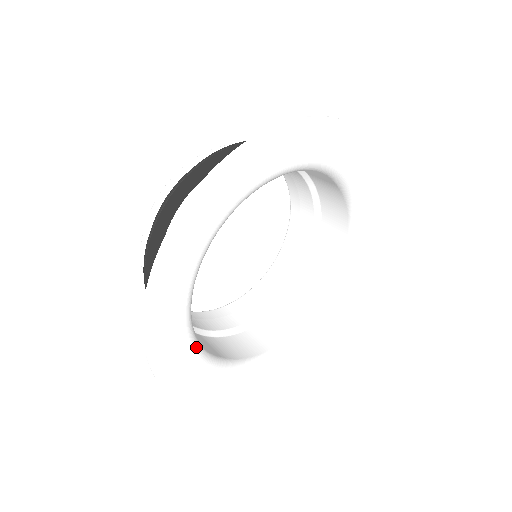
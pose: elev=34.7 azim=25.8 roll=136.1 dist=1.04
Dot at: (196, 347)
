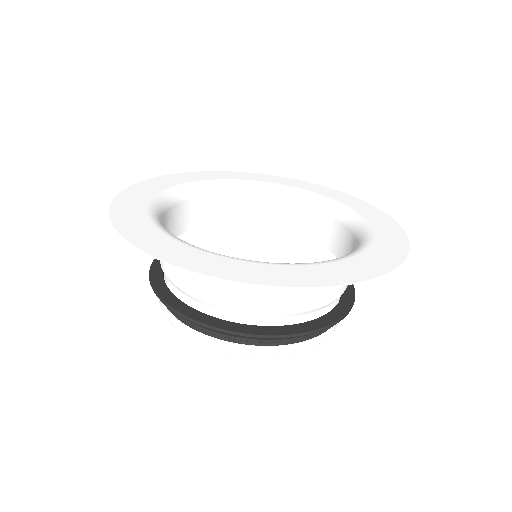
Dot at: (222, 255)
